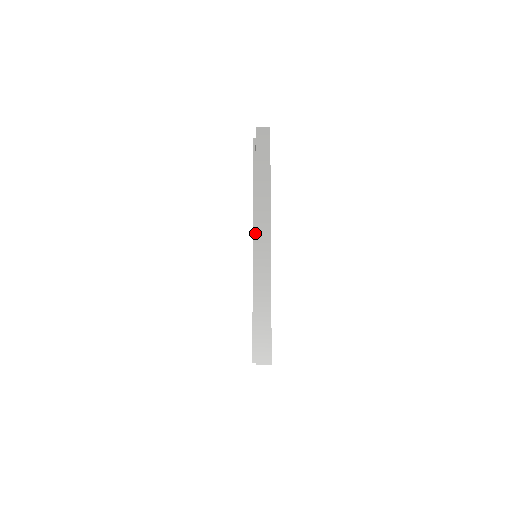
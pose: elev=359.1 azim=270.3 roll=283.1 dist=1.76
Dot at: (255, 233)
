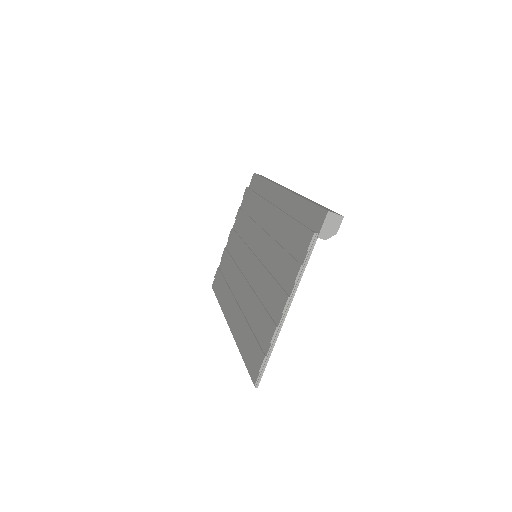
Dot at: occluded
